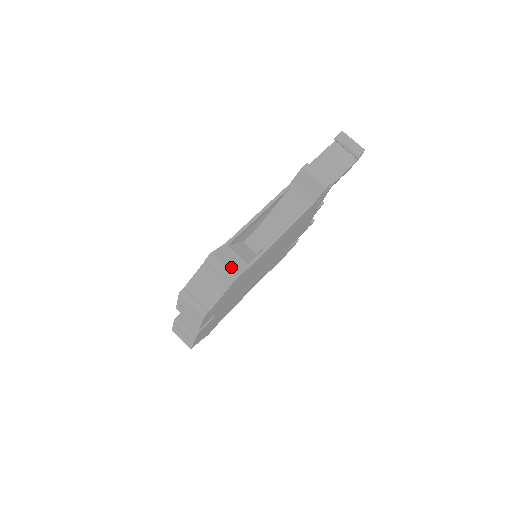
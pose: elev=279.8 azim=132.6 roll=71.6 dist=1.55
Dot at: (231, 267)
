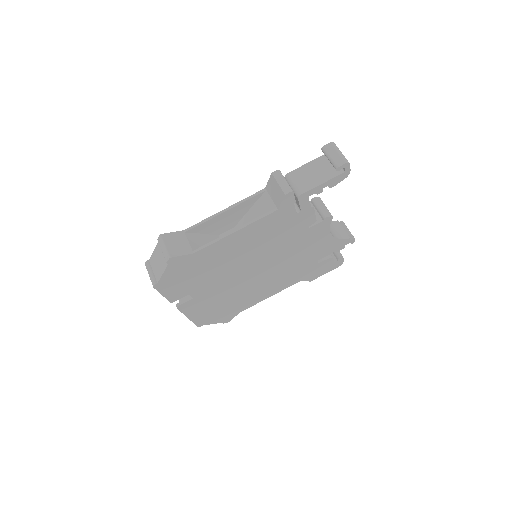
Dot at: (171, 249)
